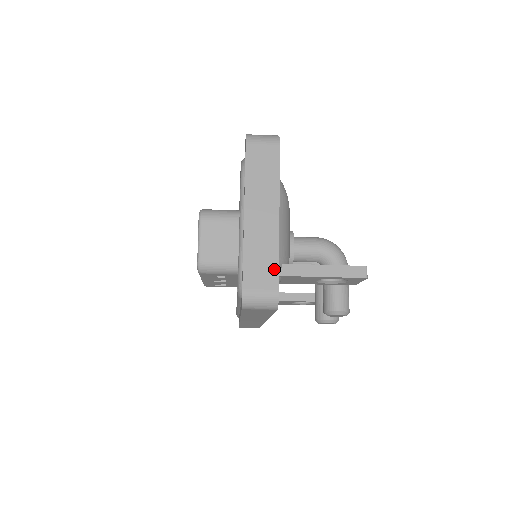
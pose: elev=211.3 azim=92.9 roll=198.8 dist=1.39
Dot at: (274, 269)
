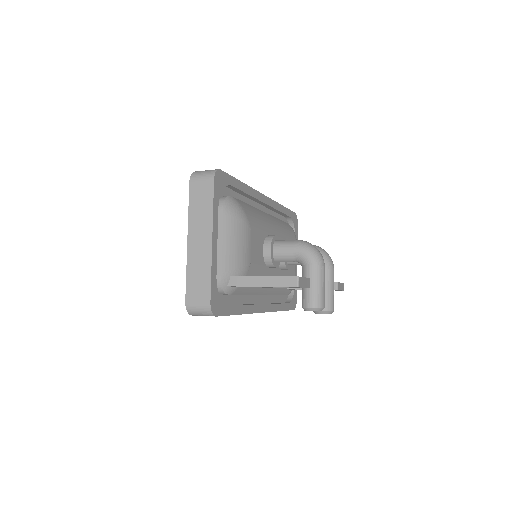
Dot at: (207, 286)
